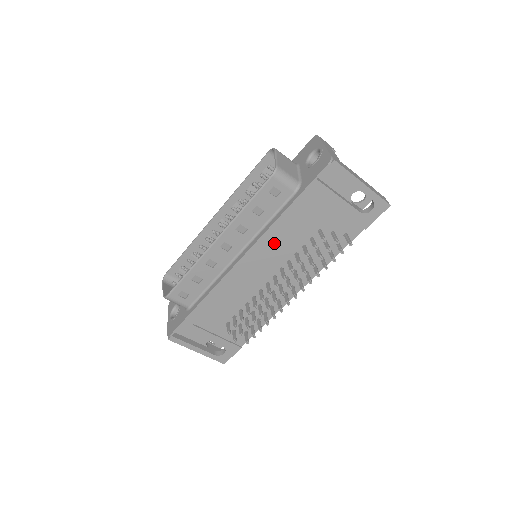
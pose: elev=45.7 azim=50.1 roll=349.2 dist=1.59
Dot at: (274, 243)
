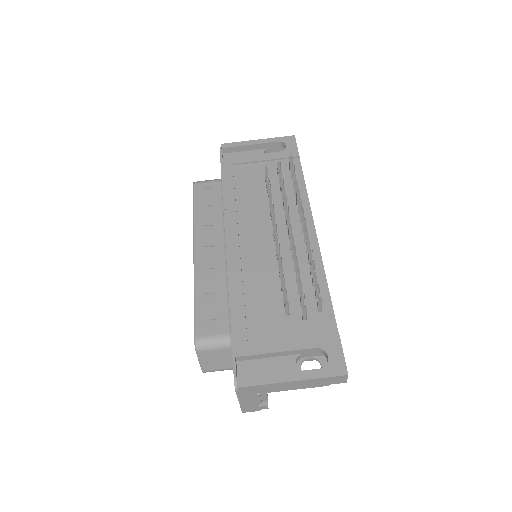
Dot at: (242, 212)
